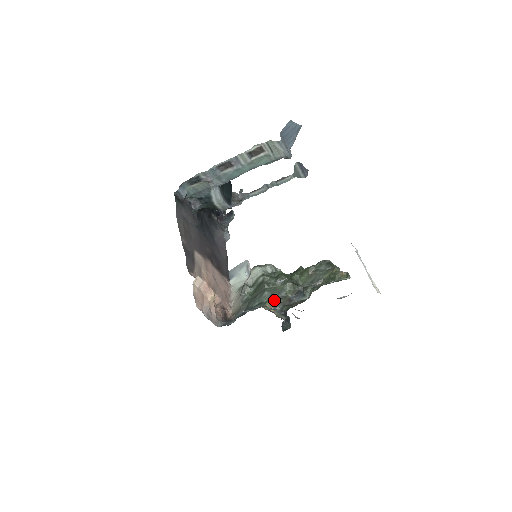
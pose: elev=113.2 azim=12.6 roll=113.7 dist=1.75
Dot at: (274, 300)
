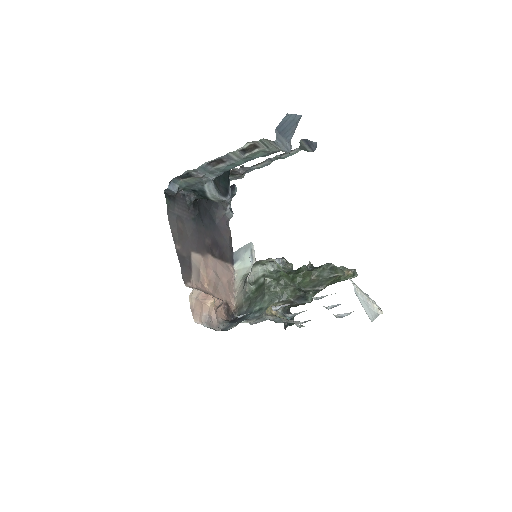
Dot at: occluded
